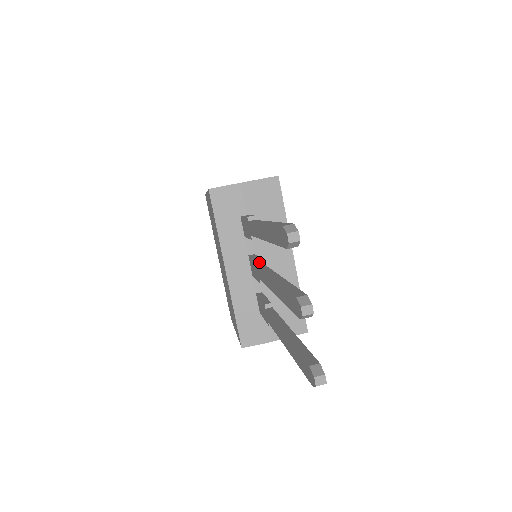
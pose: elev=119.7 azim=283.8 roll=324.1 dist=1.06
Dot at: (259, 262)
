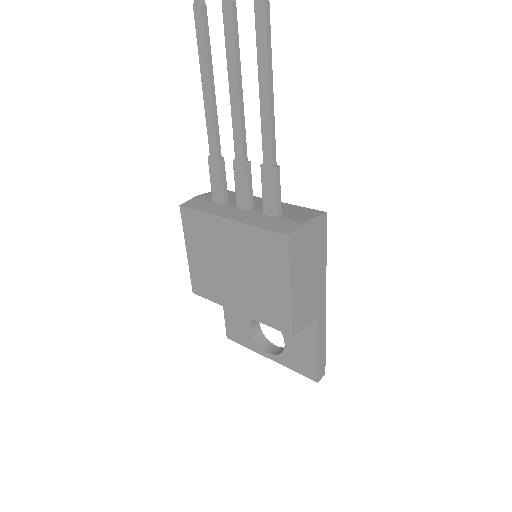
Dot at: (235, 160)
